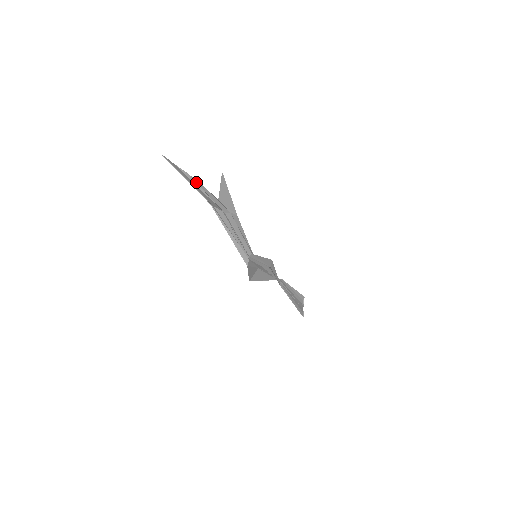
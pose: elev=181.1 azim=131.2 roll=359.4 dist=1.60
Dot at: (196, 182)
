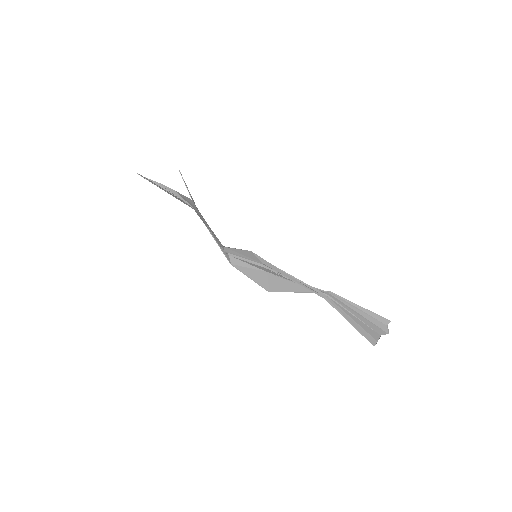
Dot at: (166, 188)
